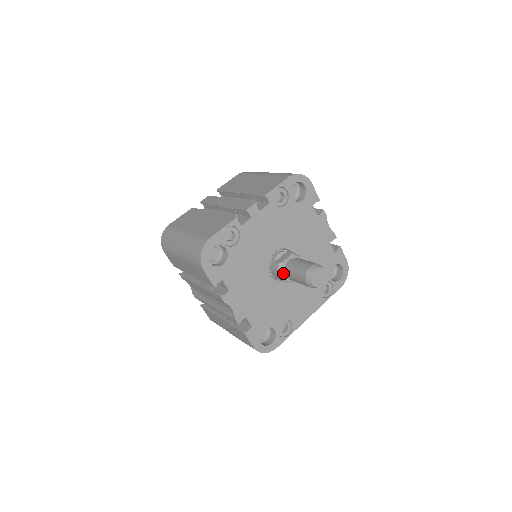
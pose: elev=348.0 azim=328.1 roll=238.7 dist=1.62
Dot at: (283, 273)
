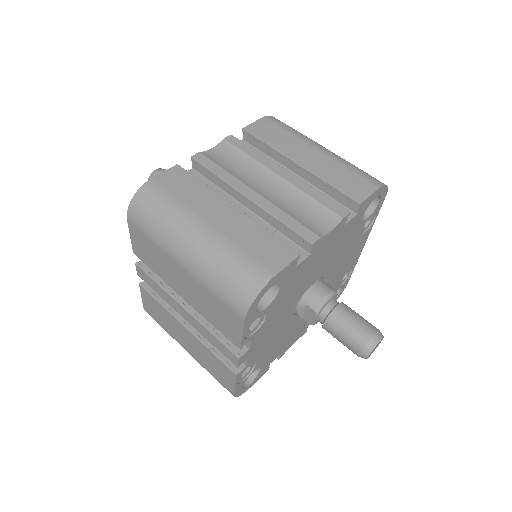
Dot at: occluded
